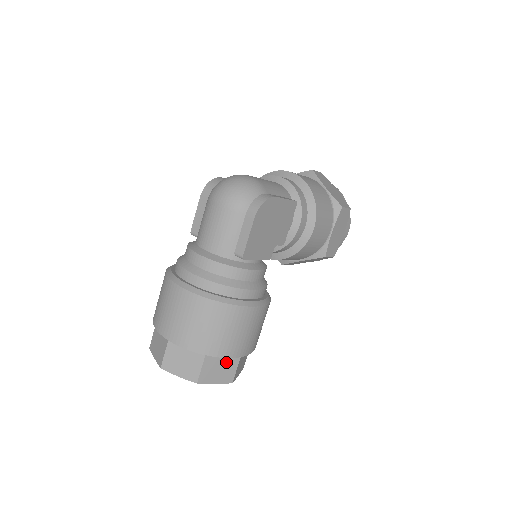
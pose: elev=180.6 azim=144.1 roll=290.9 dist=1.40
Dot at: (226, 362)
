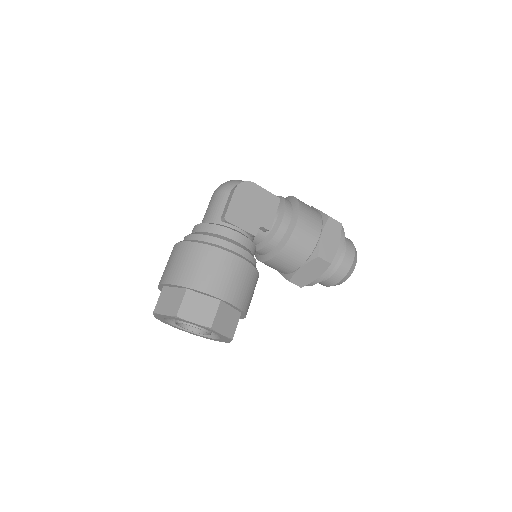
Dot at: (205, 303)
